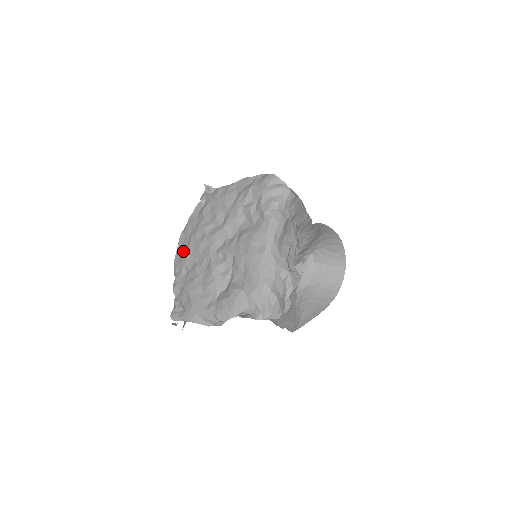
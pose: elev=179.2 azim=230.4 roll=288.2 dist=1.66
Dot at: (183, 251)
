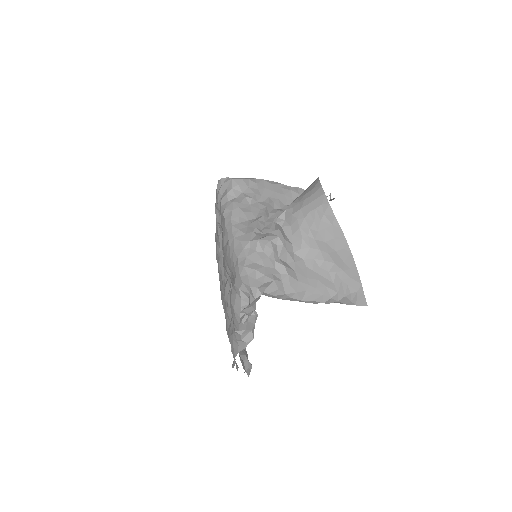
Dot at: occluded
